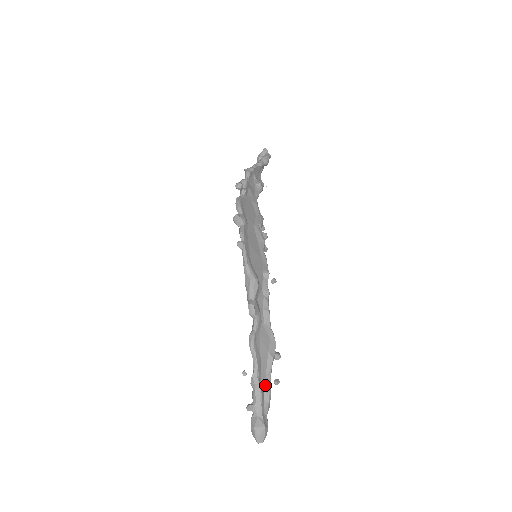
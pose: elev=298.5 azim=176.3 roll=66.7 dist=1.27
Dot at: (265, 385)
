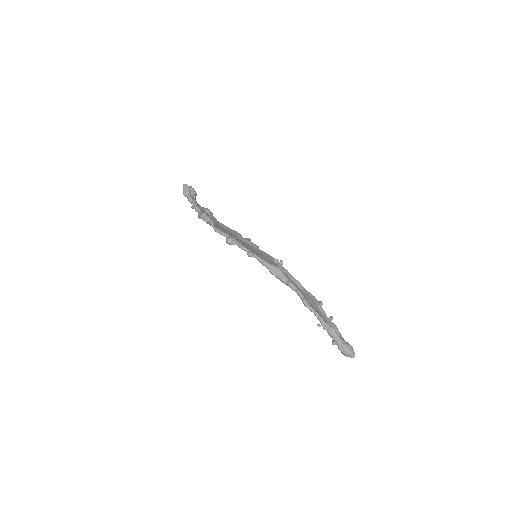
Dot at: (330, 324)
